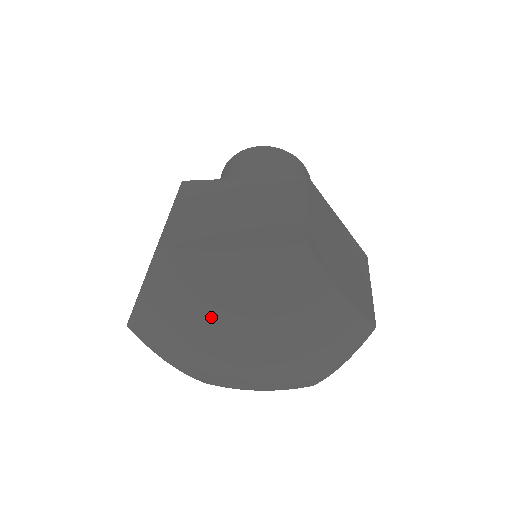
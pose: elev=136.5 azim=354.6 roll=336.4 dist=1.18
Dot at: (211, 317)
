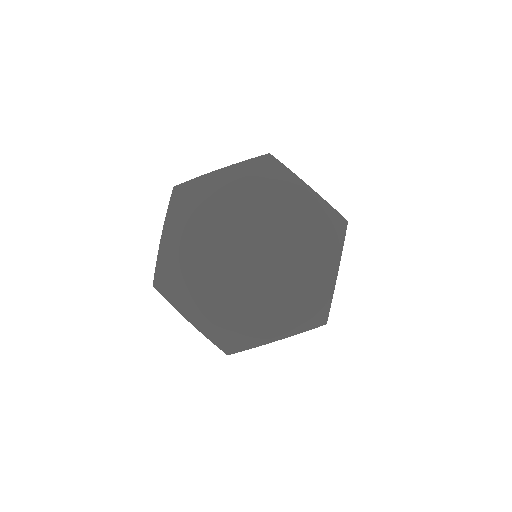
Dot at: (216, 223)
